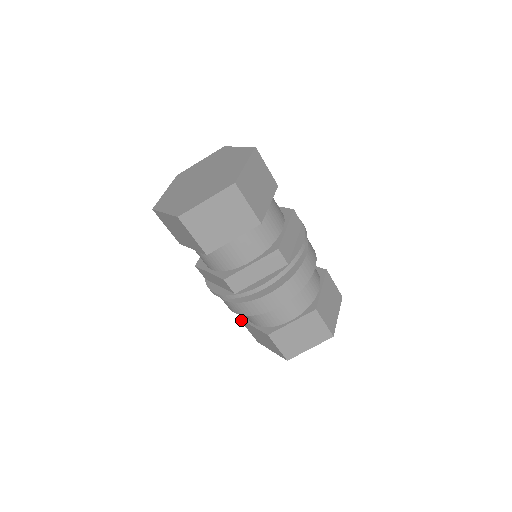
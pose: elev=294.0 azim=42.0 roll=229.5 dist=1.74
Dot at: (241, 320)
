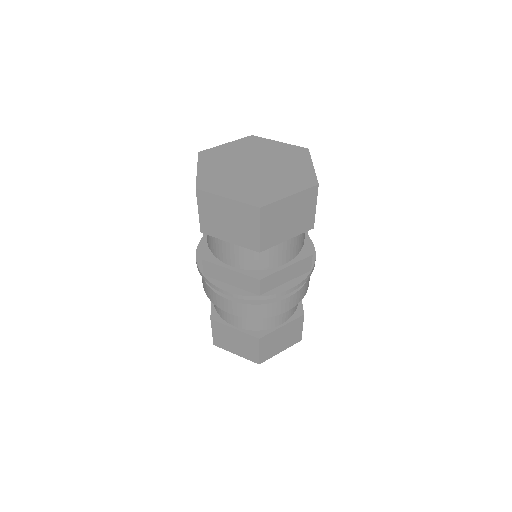
Dot at: occluded
